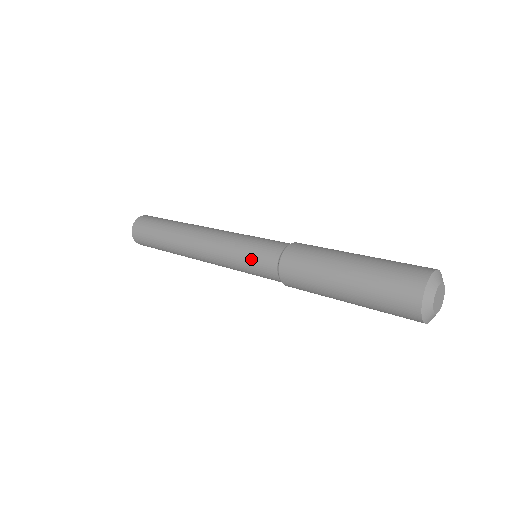
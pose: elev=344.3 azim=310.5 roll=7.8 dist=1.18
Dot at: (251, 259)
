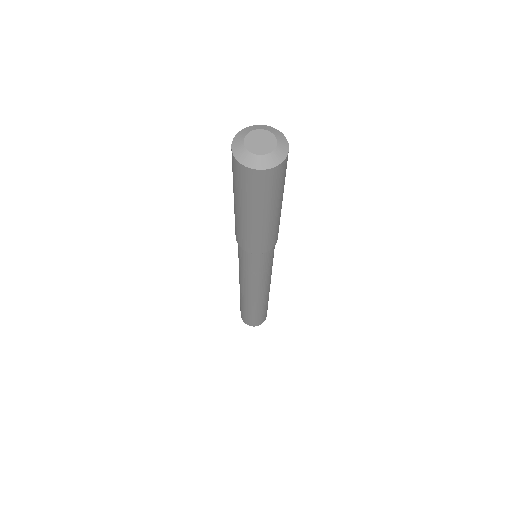
Dot at: occluded
